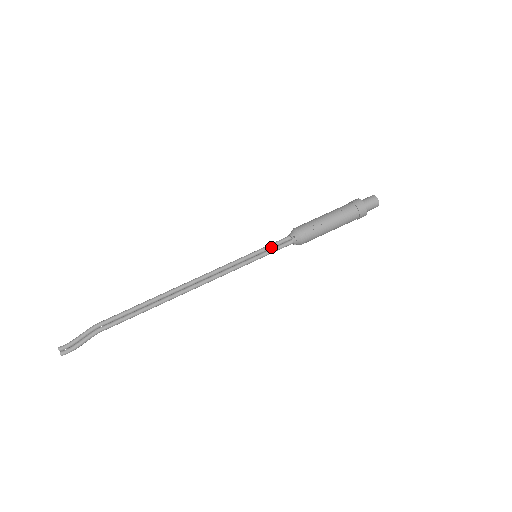
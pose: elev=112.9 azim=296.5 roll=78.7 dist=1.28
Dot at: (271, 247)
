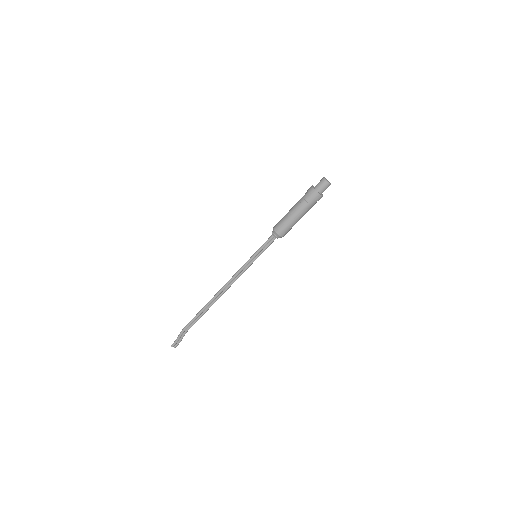
Dot at: (264, 248)
